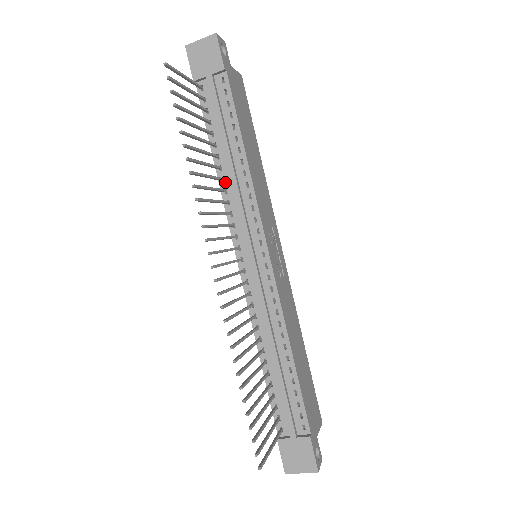
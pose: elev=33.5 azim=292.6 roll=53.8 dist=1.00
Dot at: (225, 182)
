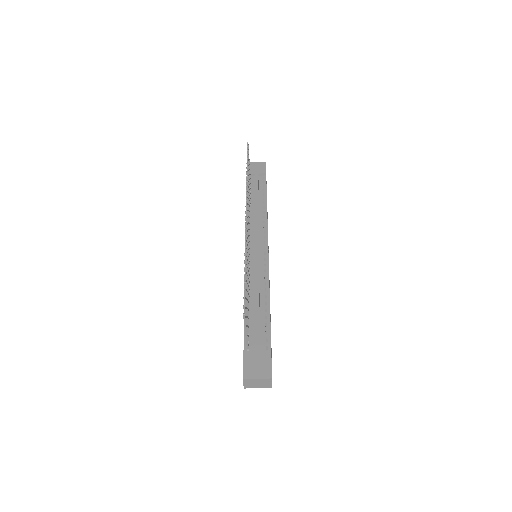
Dot at: (250, 214)
